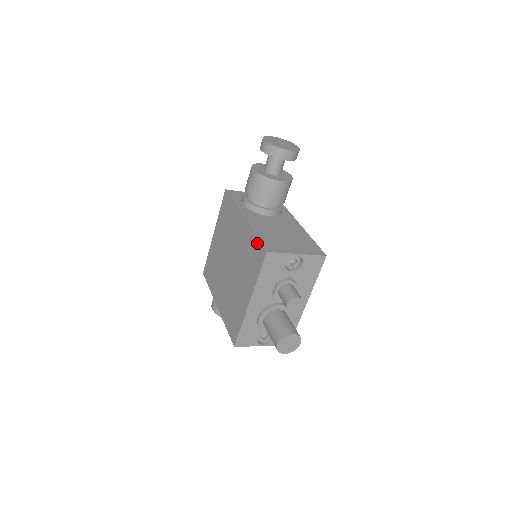
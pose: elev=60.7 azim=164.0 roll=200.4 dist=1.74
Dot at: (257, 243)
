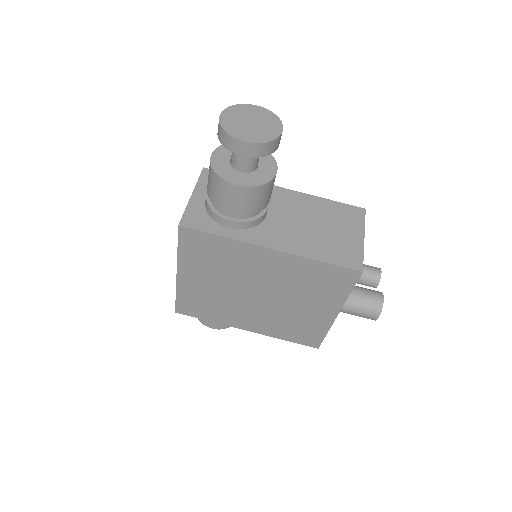
Dot at: (331, 268)
